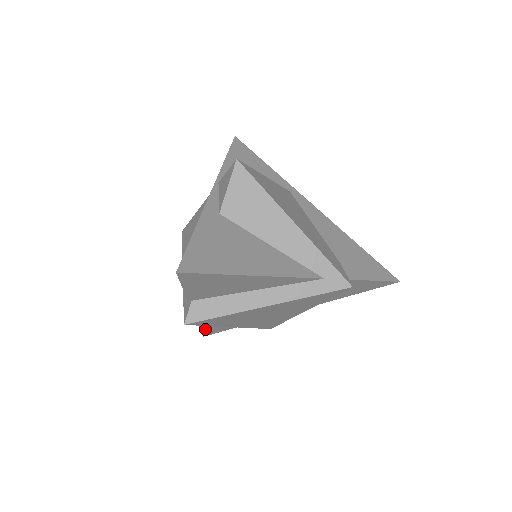
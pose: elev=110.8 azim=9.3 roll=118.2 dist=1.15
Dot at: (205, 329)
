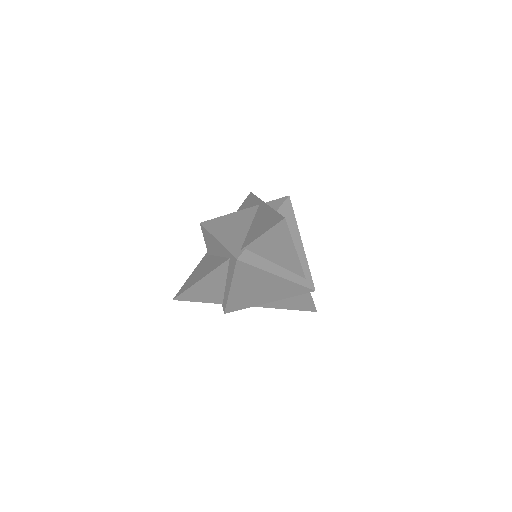
Dot at: (191, 290)
